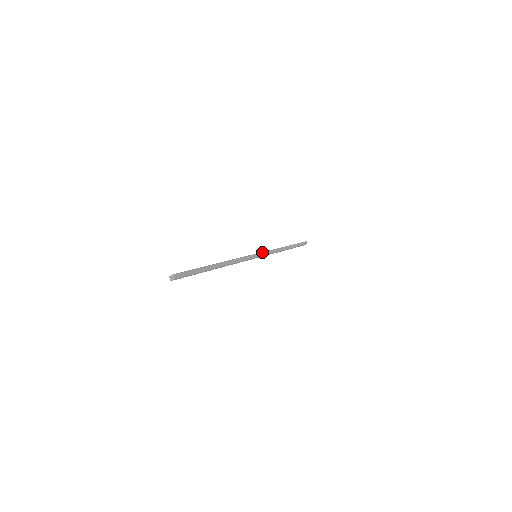
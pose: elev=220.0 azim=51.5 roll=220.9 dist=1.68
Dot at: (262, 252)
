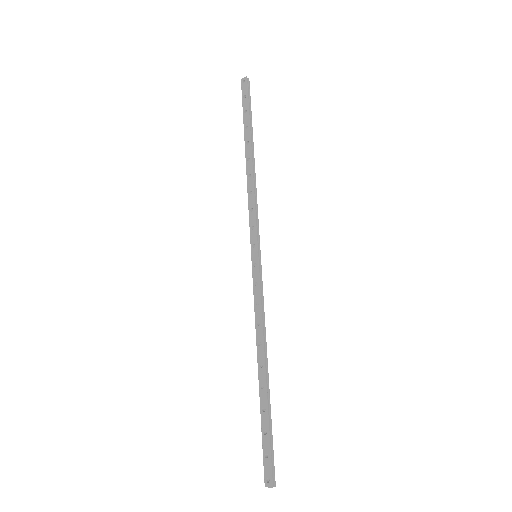
Dot at: (257, 238)
